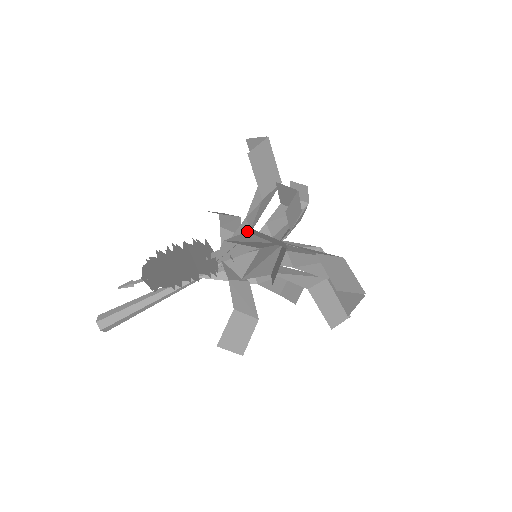
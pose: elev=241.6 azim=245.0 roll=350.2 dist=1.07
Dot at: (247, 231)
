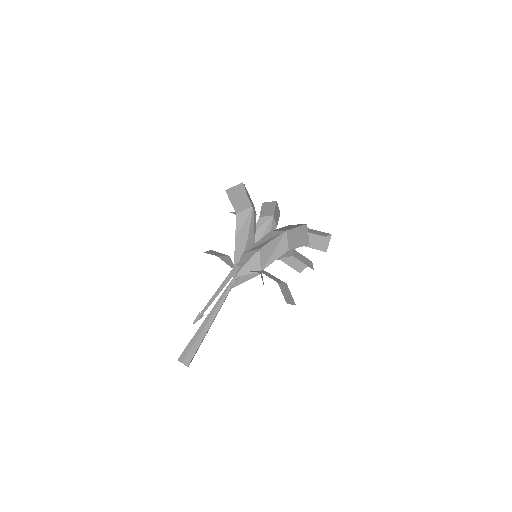
Dot at: (245, 244)
